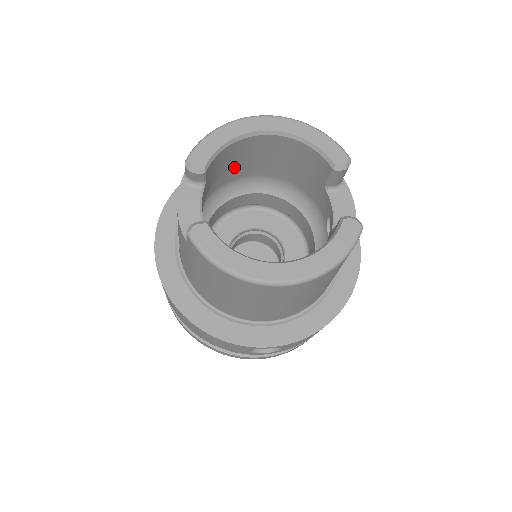
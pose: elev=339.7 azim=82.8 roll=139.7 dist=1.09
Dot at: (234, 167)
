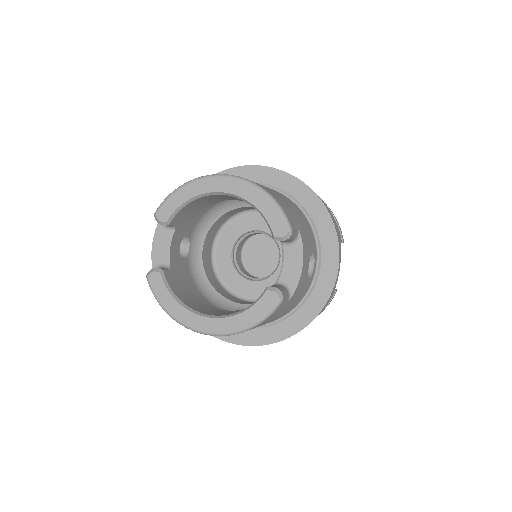
Dot at: occluded
